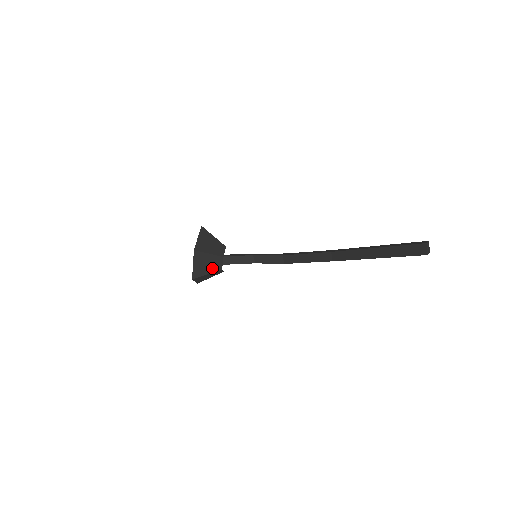
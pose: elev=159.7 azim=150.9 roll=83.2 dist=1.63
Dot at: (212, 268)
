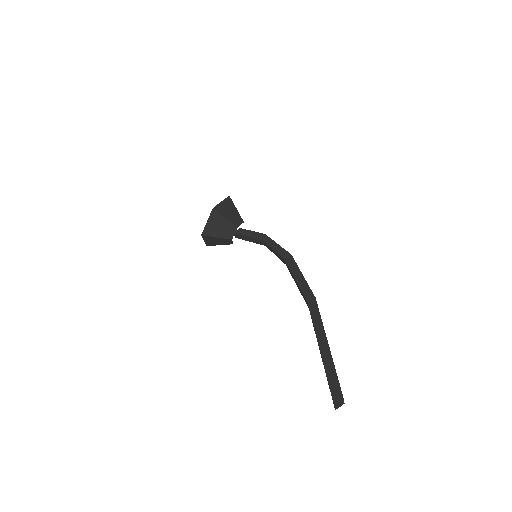
Dot at: (223, 243)
